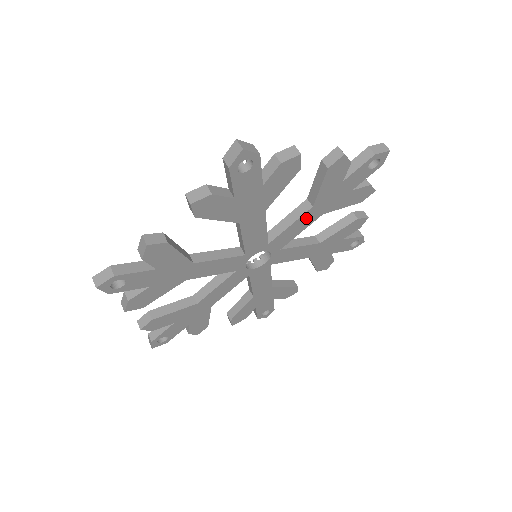
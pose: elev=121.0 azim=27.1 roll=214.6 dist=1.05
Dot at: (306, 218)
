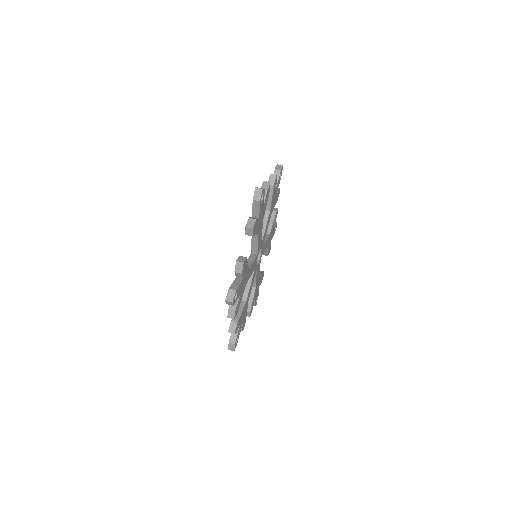
Dot at: (268, 220)
